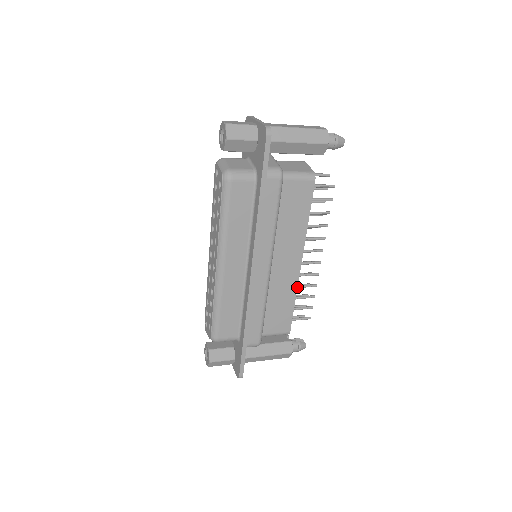
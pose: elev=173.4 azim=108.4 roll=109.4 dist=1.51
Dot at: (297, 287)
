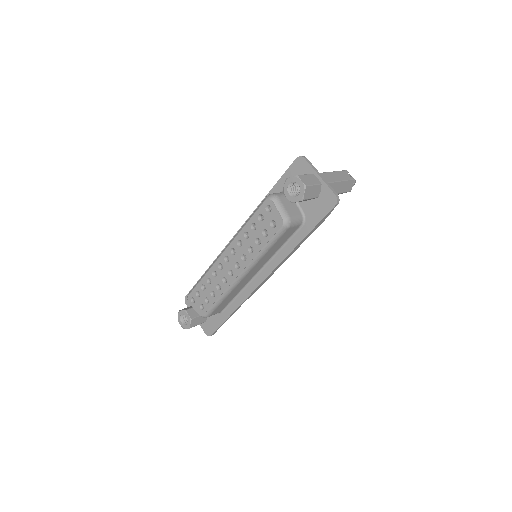
Dot at: occluded
